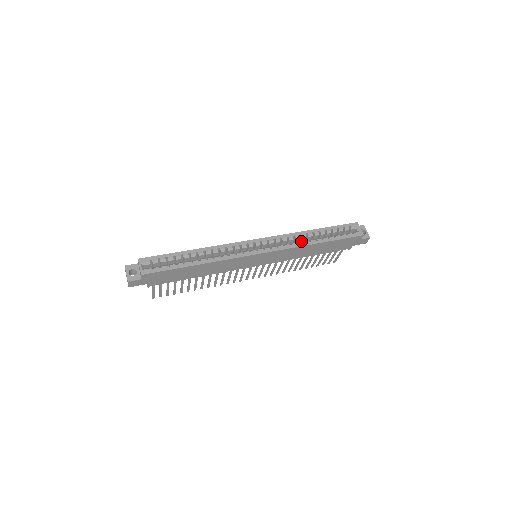
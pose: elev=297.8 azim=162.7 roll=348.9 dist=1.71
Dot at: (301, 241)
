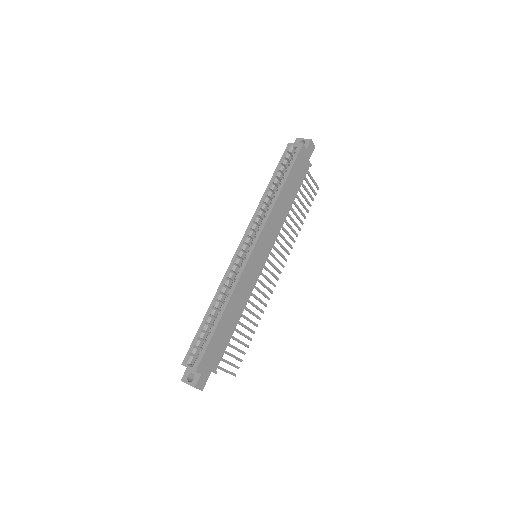
Dot at: occluded
